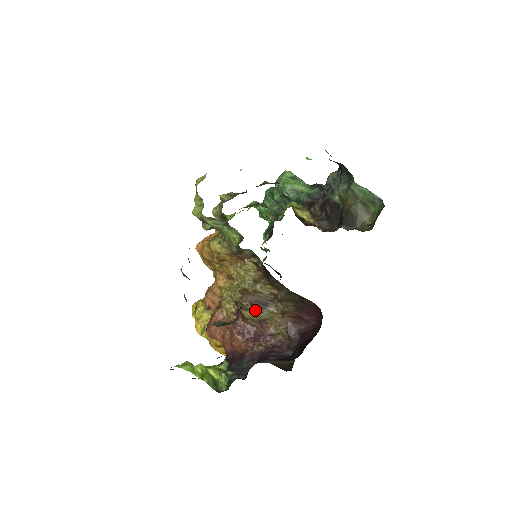
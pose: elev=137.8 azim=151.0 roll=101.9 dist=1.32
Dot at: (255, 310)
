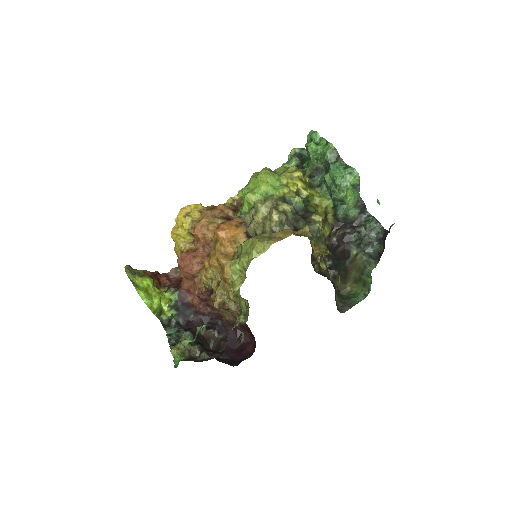
Dot at: occluded
